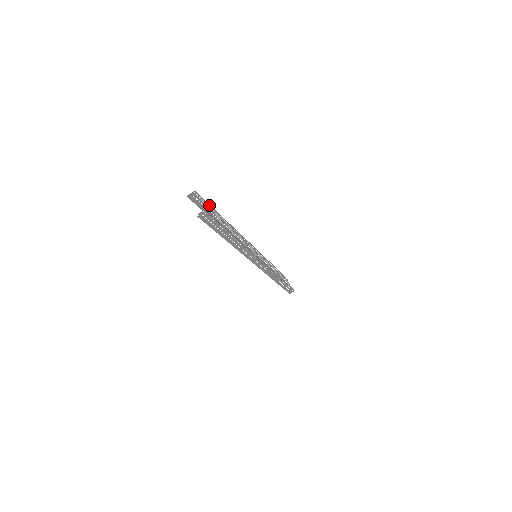
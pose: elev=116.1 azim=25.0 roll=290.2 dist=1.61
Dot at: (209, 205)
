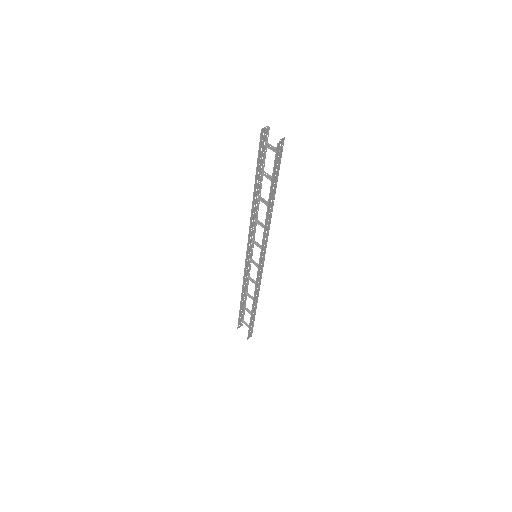
Dot at: (265, 154)
